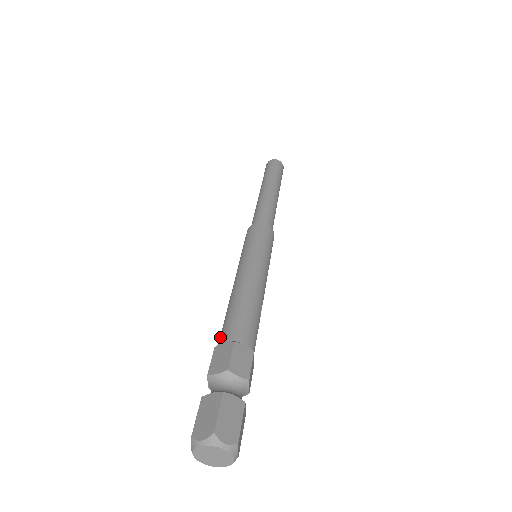
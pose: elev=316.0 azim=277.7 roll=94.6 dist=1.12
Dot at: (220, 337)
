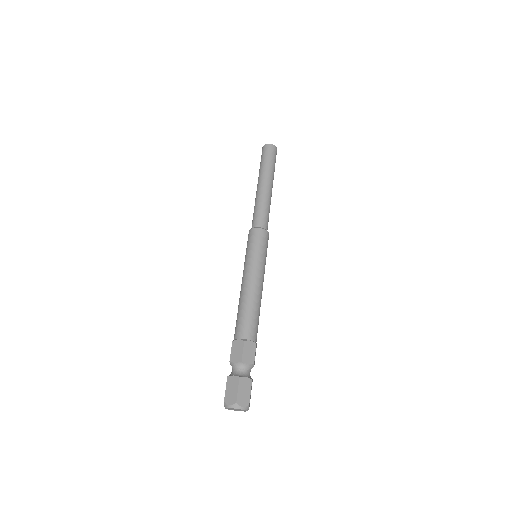
Dot at: (235, 332)
